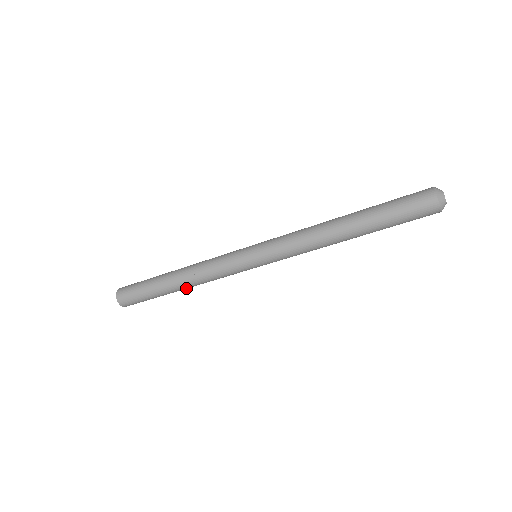
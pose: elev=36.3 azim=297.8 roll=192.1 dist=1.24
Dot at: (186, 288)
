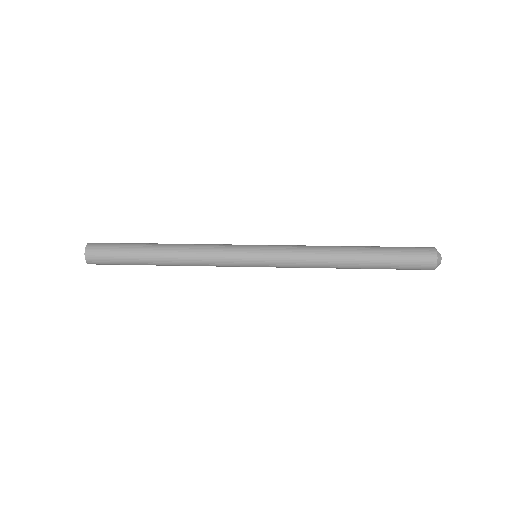
Dot at: occluded
